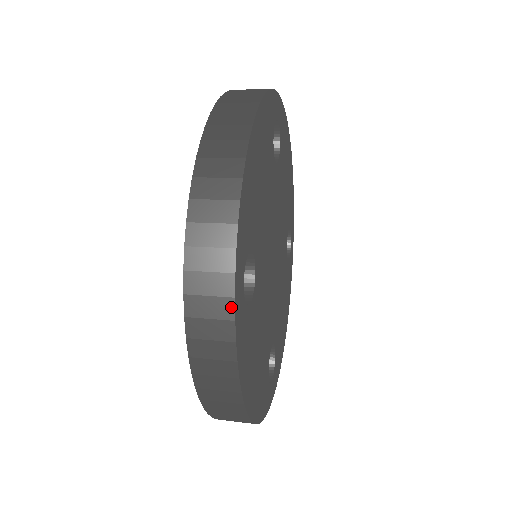
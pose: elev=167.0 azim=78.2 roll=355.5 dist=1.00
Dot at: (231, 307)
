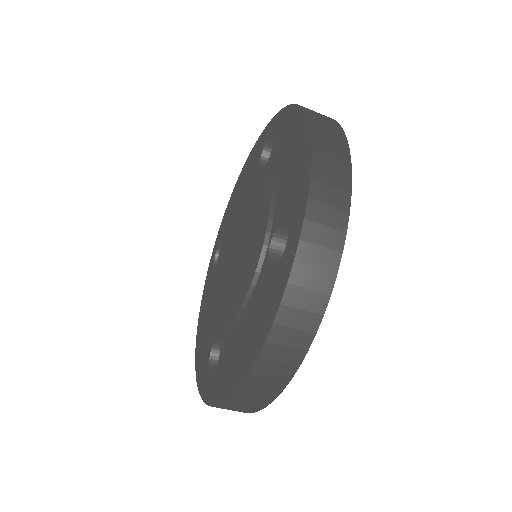
Dot at: occluded
